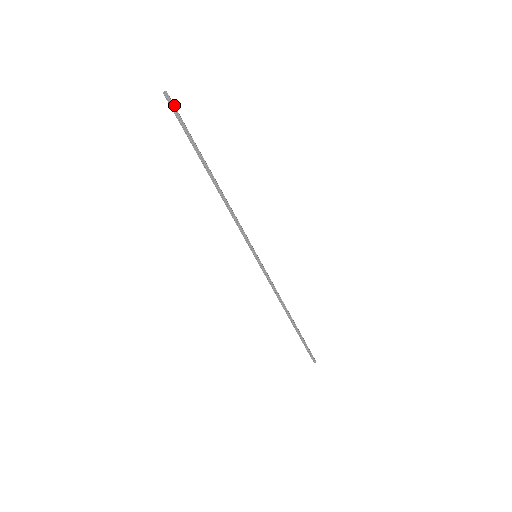
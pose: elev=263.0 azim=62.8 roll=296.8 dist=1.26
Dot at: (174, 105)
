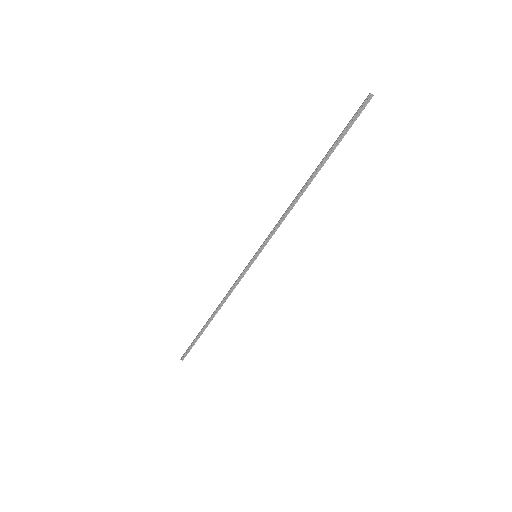
Dot at: (363, 109)
